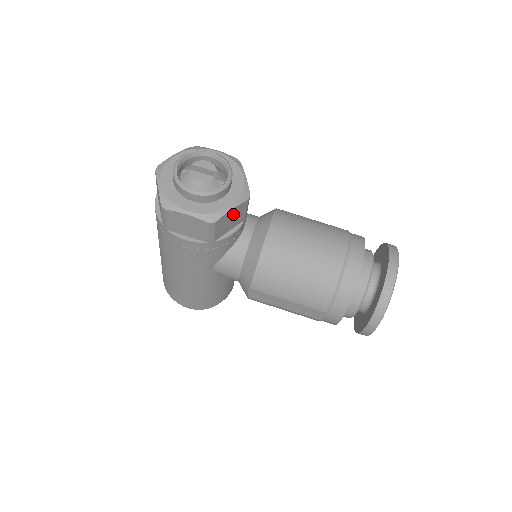
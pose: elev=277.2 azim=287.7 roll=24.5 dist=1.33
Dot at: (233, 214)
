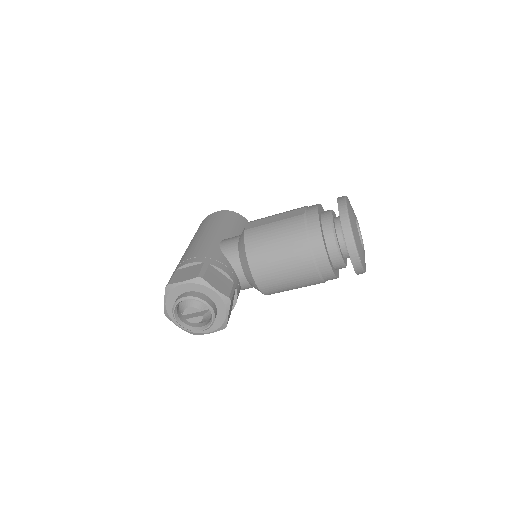
Dot at: (230, 309)
